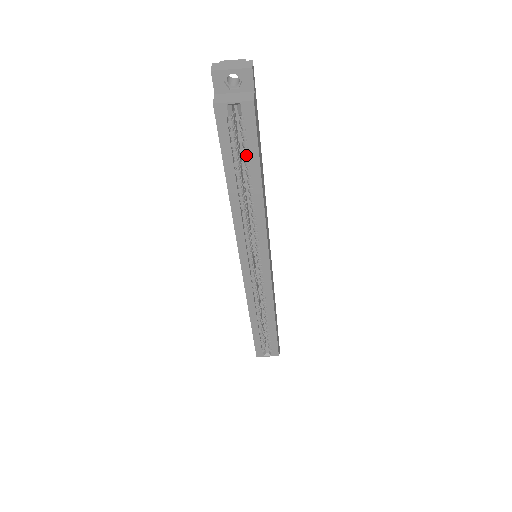
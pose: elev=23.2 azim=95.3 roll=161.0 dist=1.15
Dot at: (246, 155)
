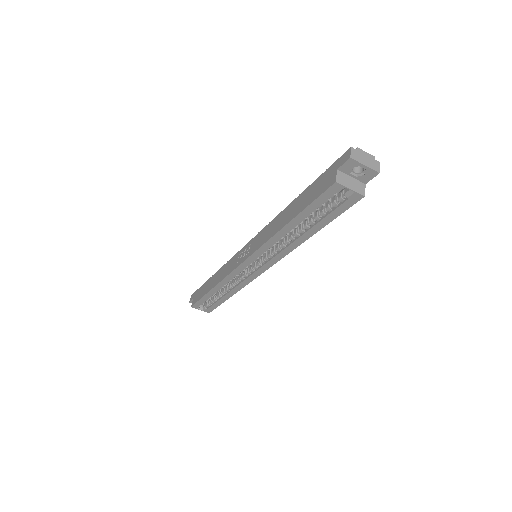
Dot at: (323, 215)
